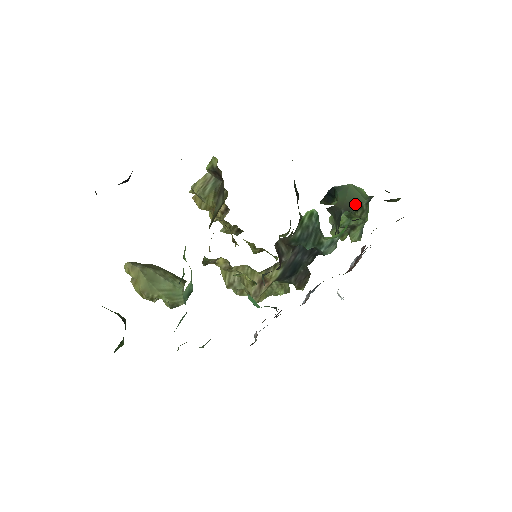
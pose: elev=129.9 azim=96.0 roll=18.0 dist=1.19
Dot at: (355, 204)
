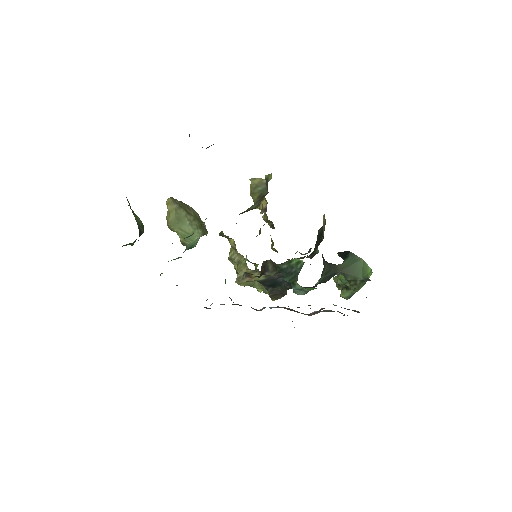
Dot at: (352, 275)
